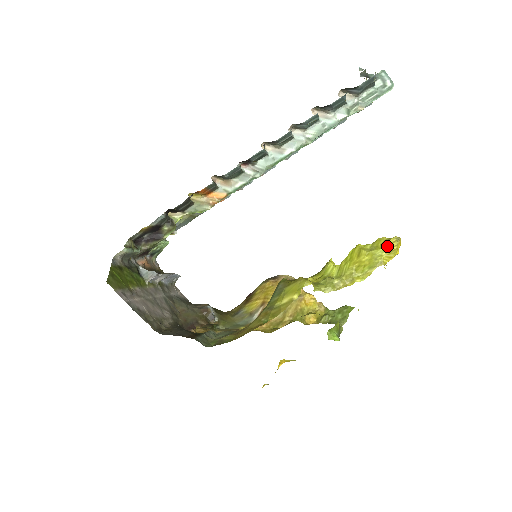
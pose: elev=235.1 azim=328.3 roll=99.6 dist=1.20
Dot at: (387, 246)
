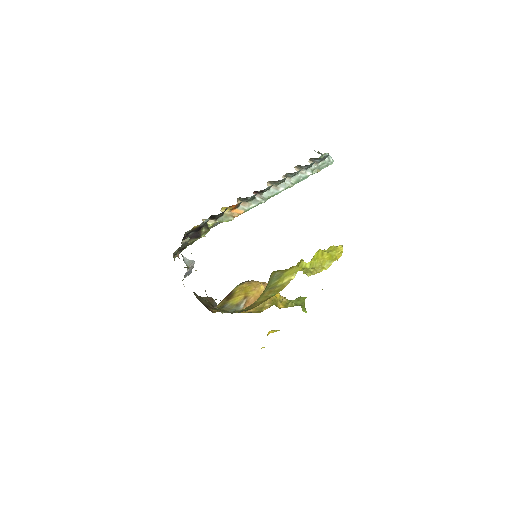
Dot at: (337, 250)
